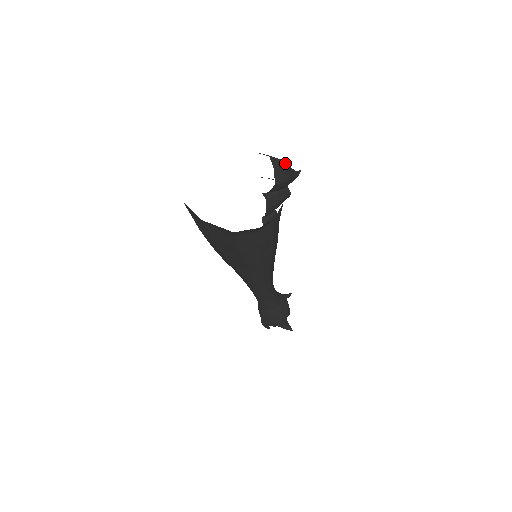
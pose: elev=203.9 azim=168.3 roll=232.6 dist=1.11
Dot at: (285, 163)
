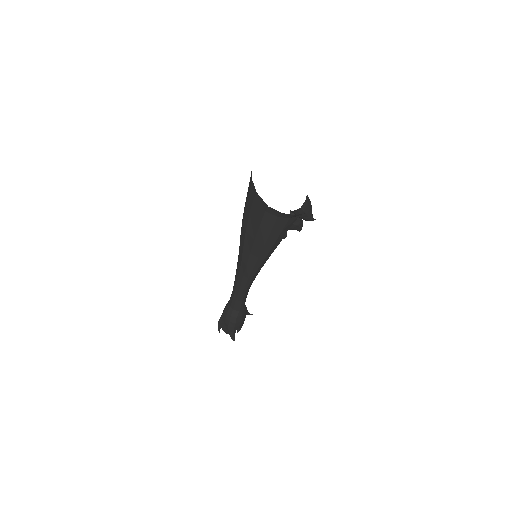
Dot at: (311, 206)
